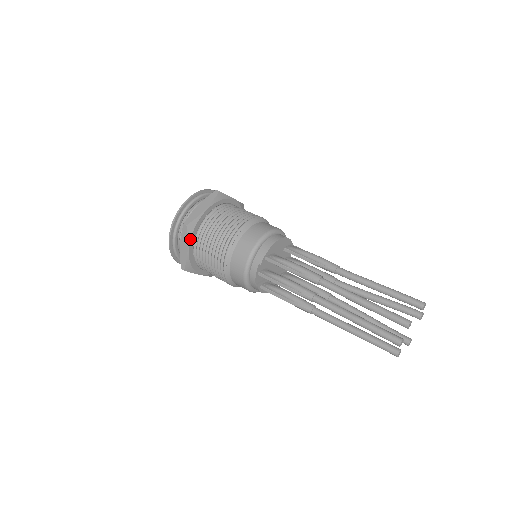
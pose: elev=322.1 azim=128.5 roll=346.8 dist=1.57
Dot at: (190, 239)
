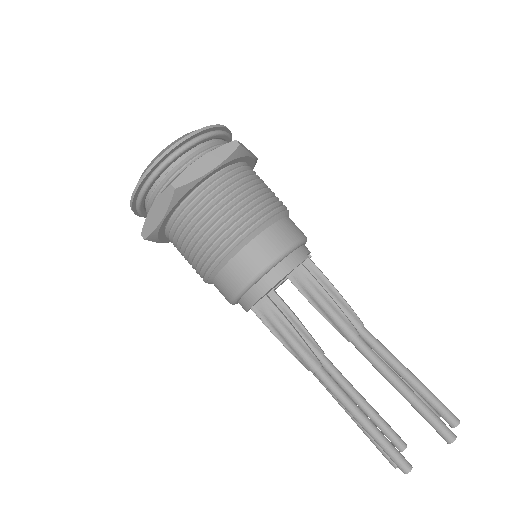
Dot at: (159, 241)
